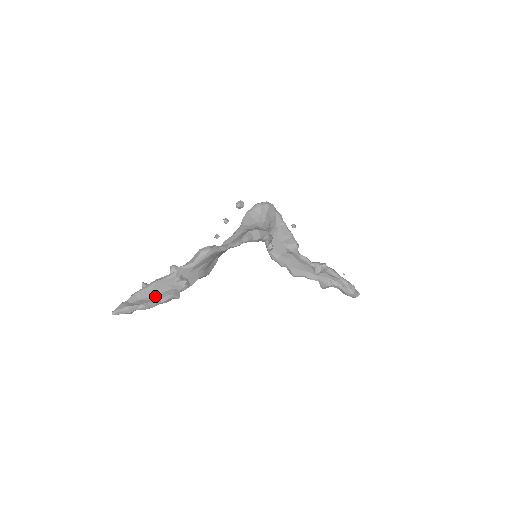
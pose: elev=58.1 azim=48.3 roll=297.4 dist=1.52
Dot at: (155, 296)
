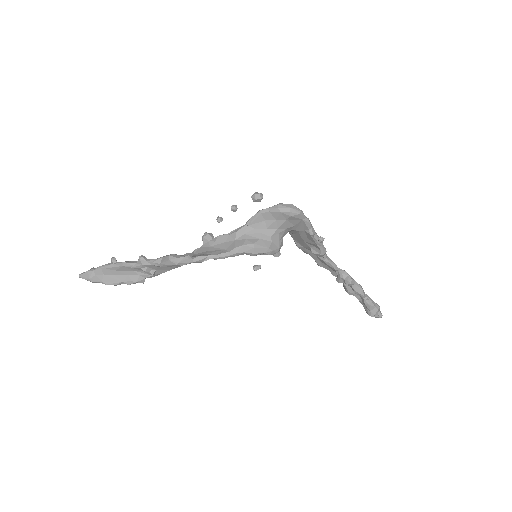
Dot at: (119, 276)
